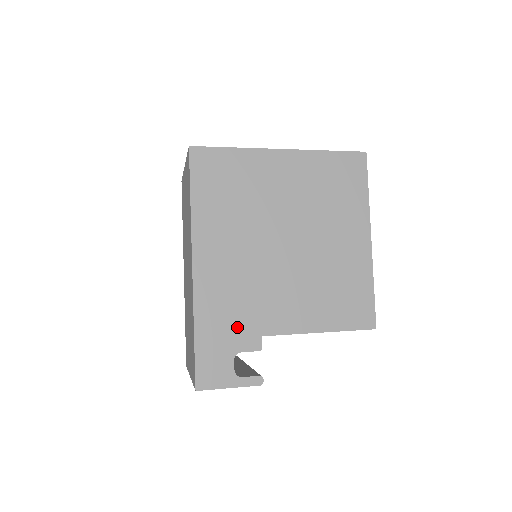
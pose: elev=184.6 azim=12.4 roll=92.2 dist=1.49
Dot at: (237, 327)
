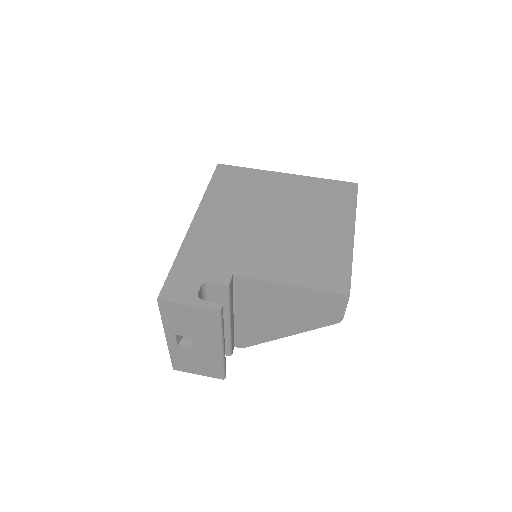
Dot at: (213, 264)
